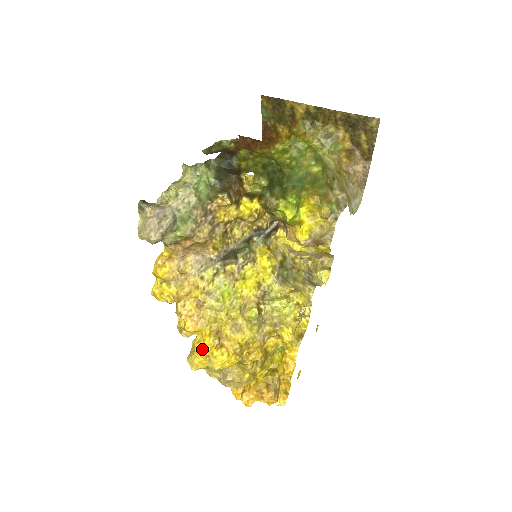
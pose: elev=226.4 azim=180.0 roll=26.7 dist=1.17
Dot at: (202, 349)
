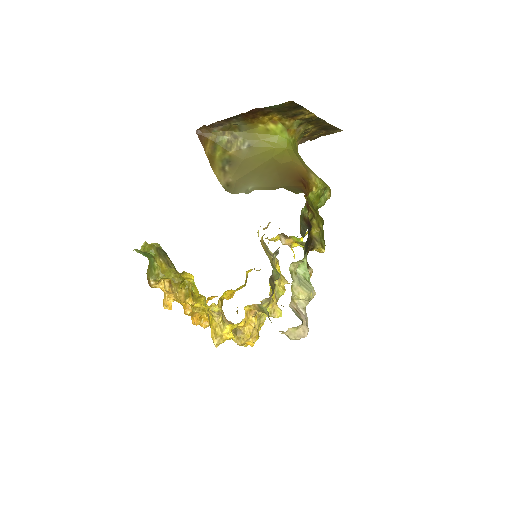
Dot at: occluded
